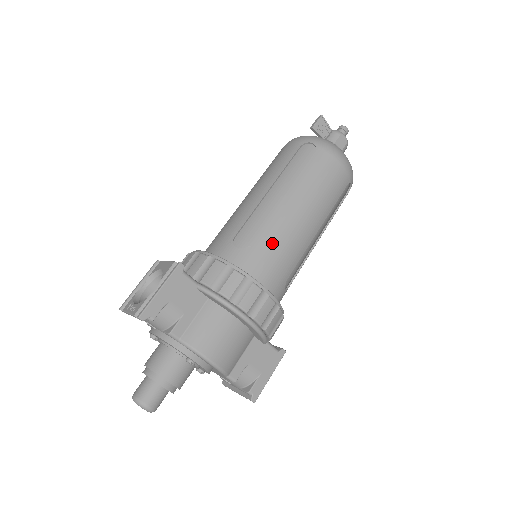
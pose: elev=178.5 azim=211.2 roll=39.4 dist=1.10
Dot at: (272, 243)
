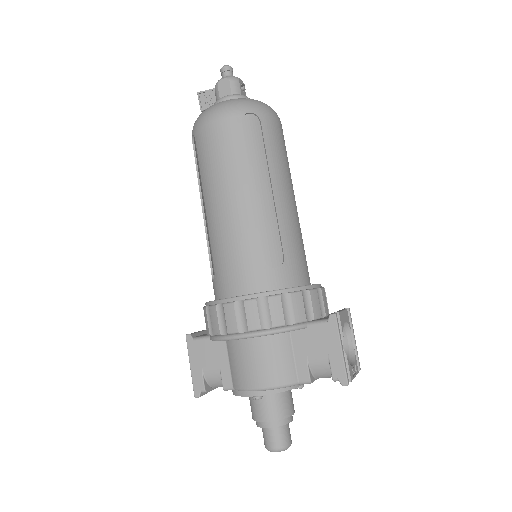
Dot at: (222, 252)
